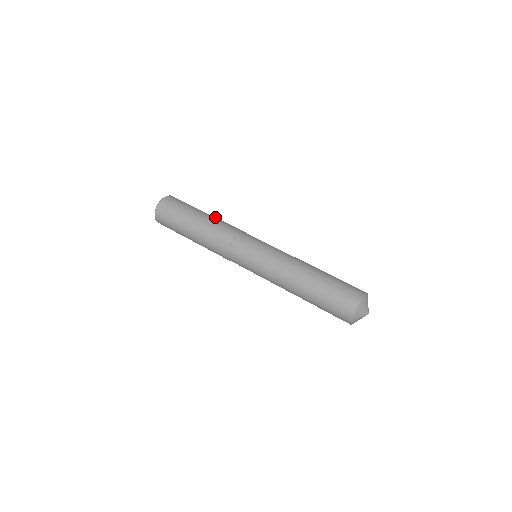
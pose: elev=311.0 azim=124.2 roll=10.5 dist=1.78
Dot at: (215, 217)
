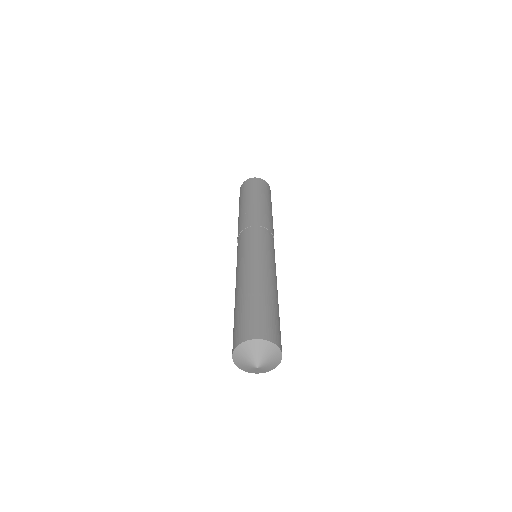
Dot at: (263, 206)
